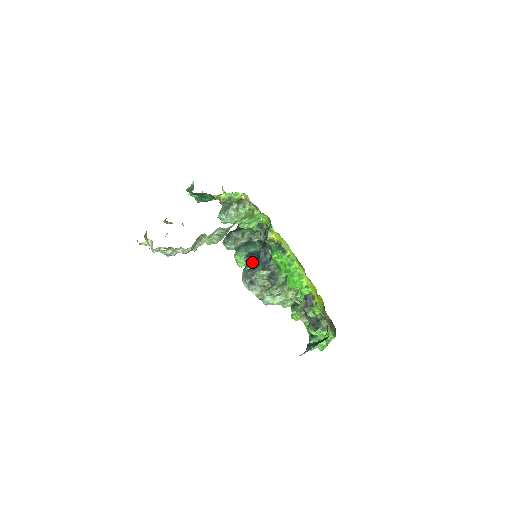
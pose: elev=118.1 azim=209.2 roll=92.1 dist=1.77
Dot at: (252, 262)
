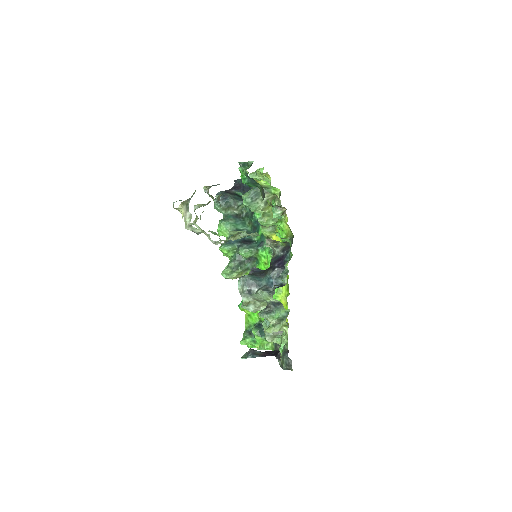
Dot at: (237, 243)
